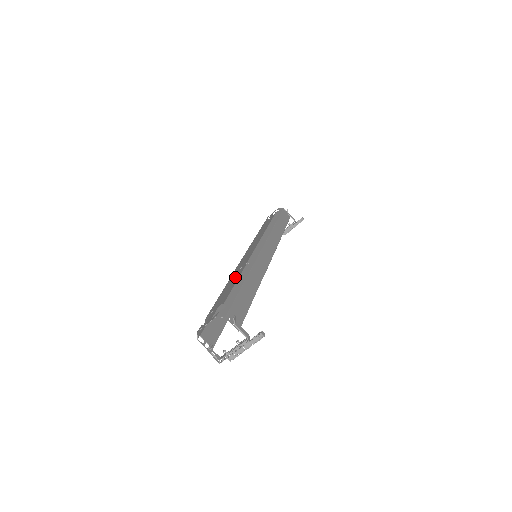
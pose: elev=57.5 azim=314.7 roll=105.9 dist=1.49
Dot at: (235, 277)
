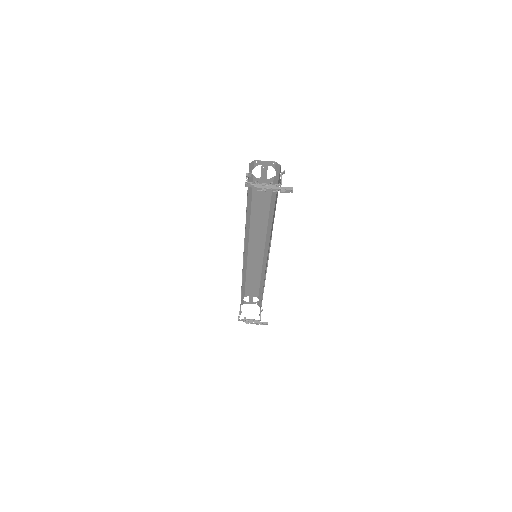
Dot at: (262, 214)
